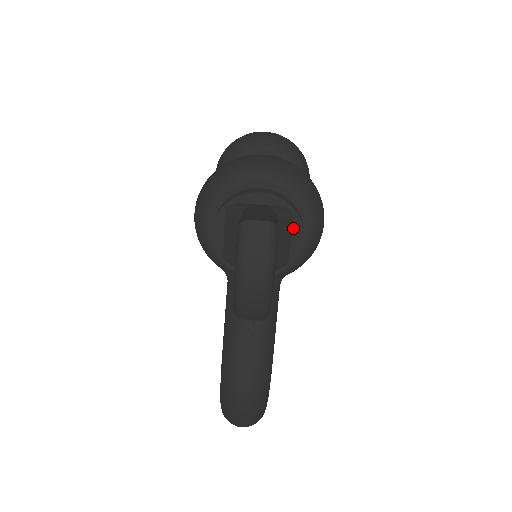
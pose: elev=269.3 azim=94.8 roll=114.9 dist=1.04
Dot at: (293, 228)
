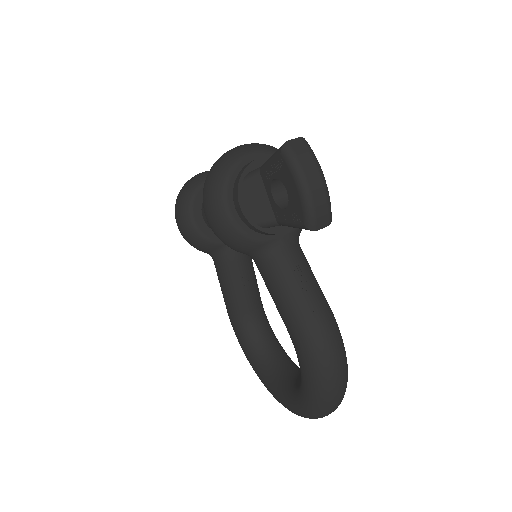
Dot at: occluded
